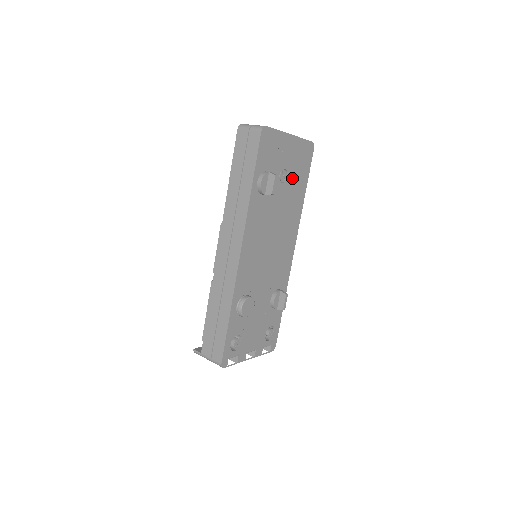
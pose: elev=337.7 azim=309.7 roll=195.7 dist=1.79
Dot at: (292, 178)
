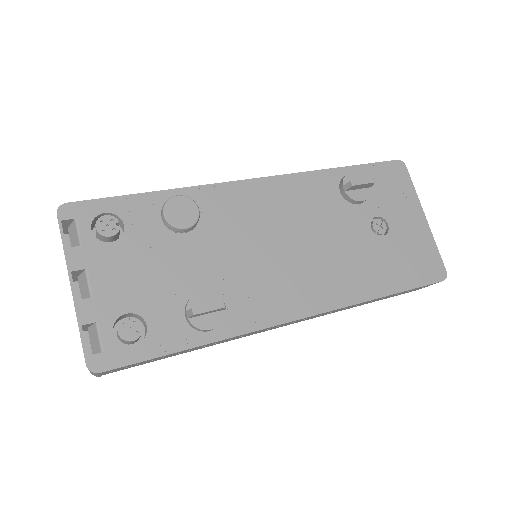
Dot at: (387, 249)
